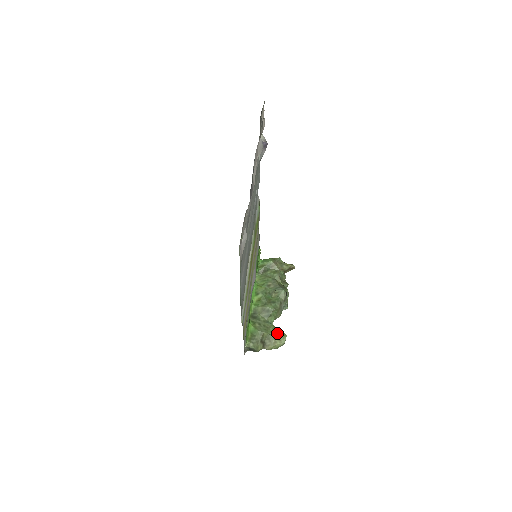
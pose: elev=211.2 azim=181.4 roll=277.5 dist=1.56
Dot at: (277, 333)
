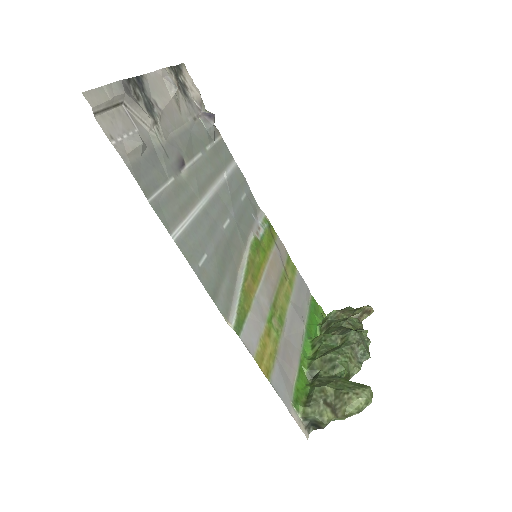
Dot at: (350, 385)
